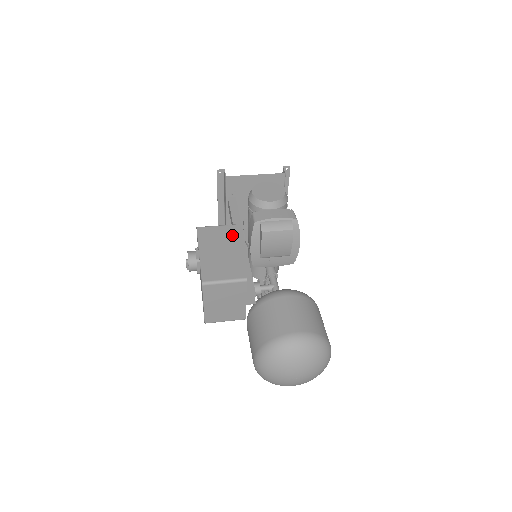
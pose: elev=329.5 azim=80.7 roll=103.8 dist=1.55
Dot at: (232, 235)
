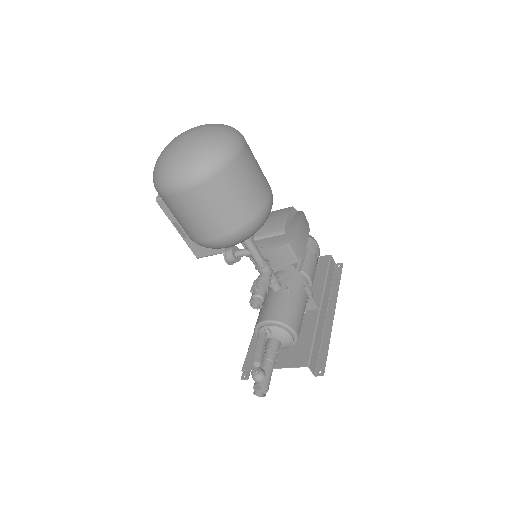
Dot at: occluded
